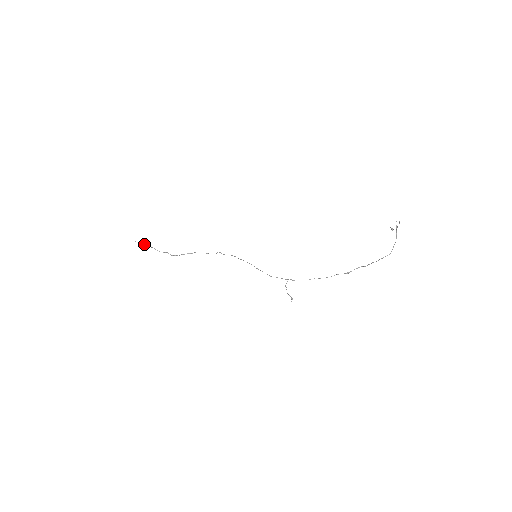
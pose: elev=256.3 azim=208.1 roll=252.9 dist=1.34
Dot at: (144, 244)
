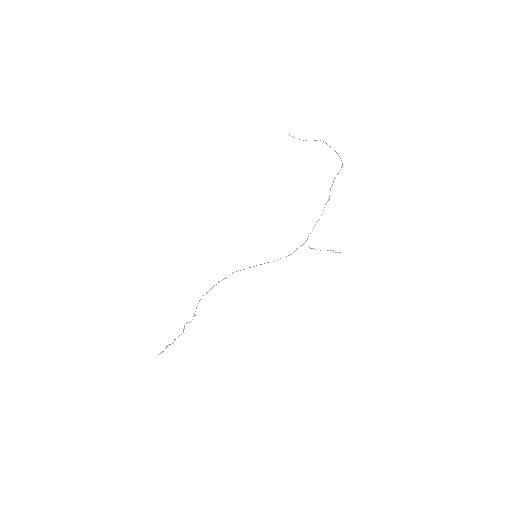
Dot at: occluded
